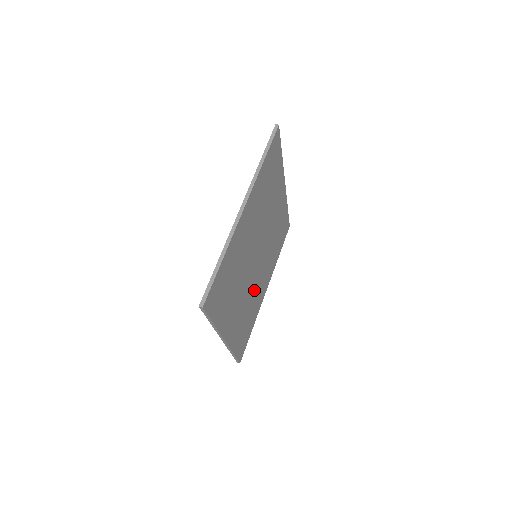
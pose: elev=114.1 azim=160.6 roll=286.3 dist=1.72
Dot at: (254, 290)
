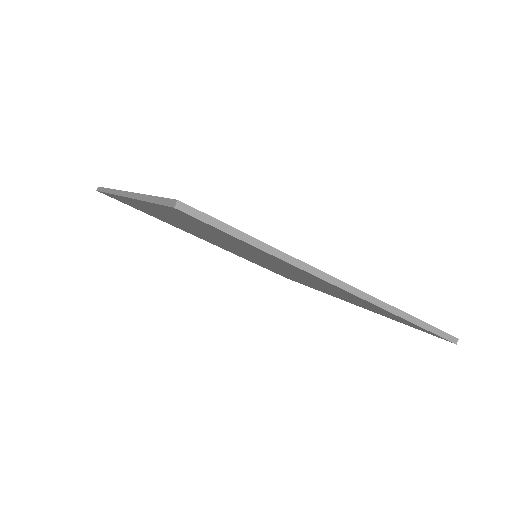
Dot at: occluded
